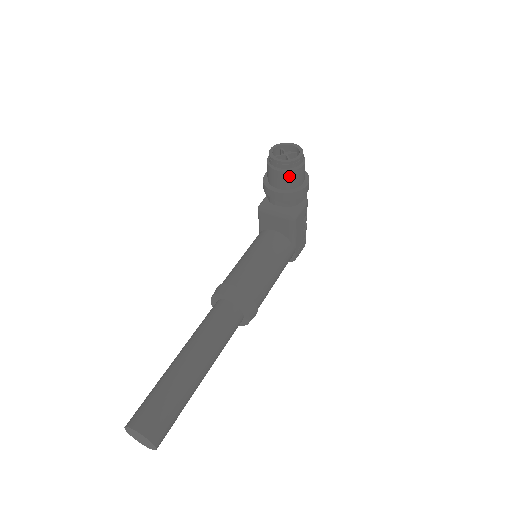
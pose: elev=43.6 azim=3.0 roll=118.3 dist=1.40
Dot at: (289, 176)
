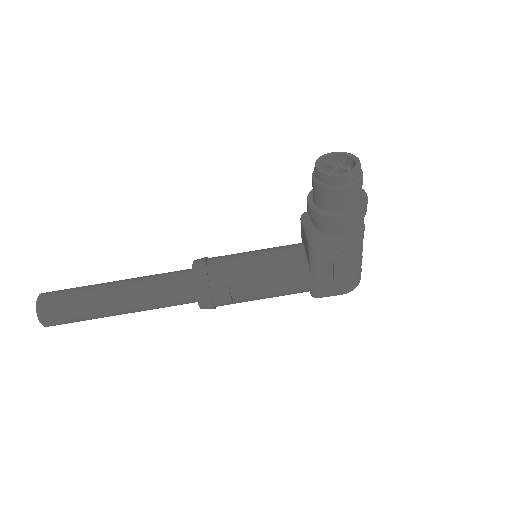
Dot at: (321, 192)
